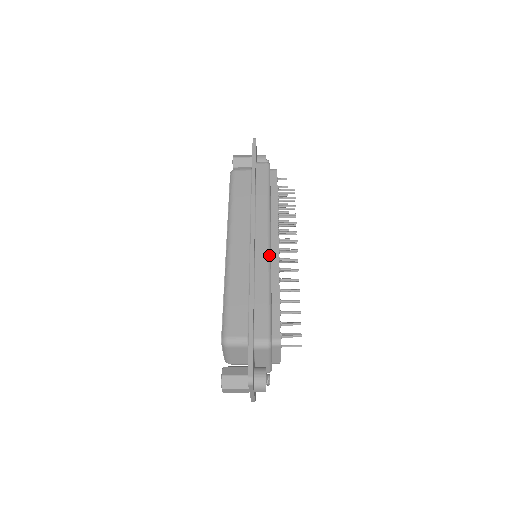
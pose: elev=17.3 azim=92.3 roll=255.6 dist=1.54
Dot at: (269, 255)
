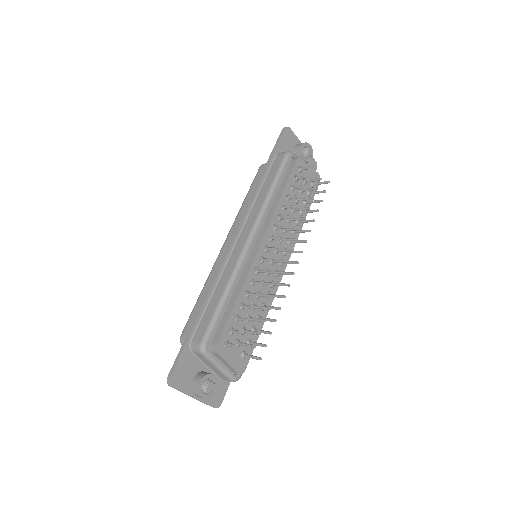
Dot at: (242, 255)
